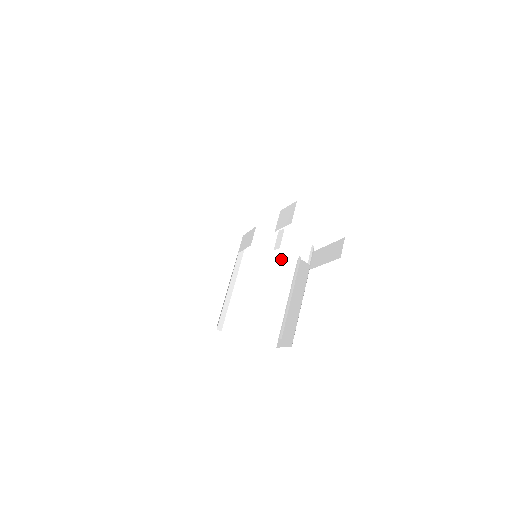
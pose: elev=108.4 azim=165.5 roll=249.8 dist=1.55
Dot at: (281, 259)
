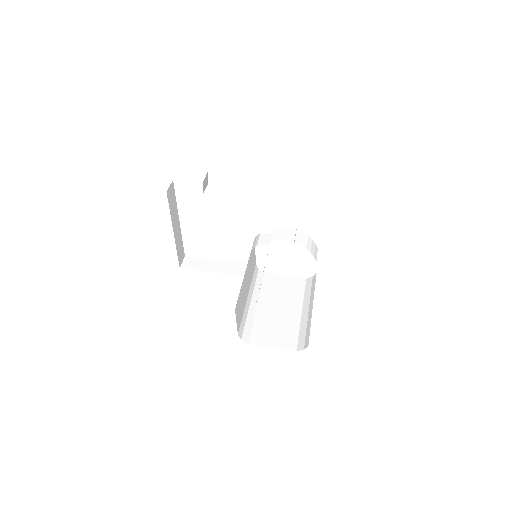
Dot at: (303, 280)
